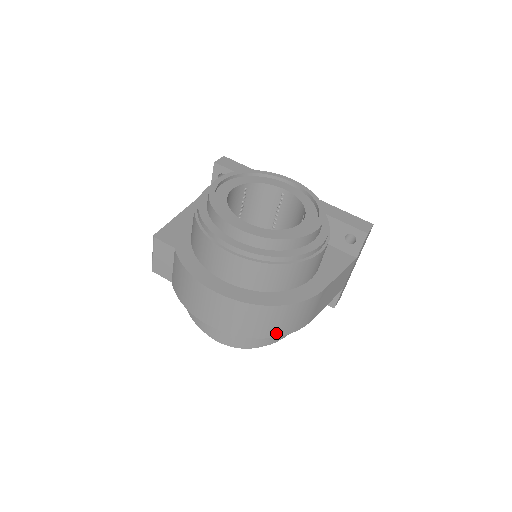
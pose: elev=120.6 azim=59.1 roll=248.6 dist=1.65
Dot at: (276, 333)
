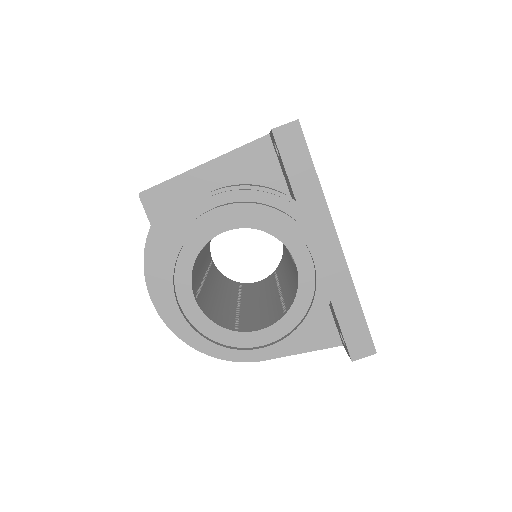
Dot at: occluded
